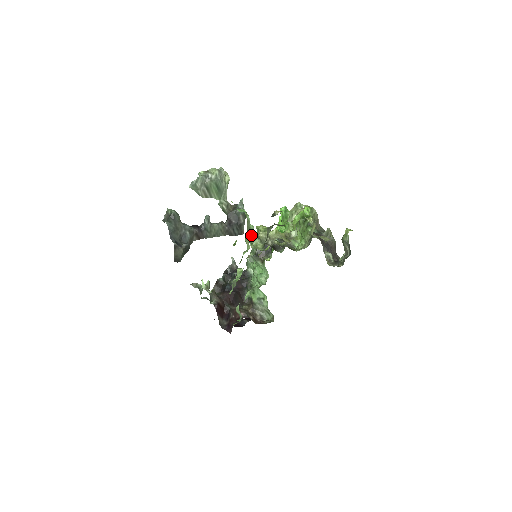
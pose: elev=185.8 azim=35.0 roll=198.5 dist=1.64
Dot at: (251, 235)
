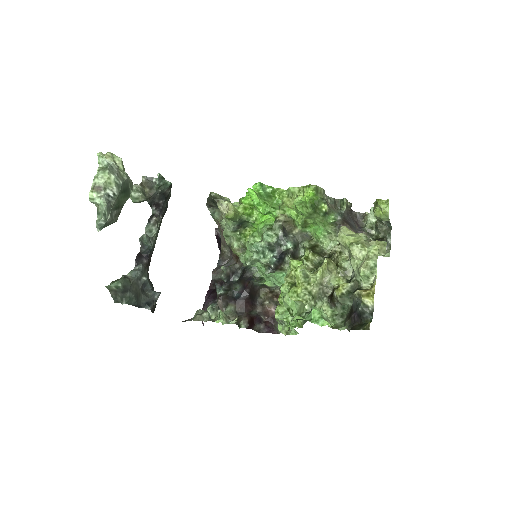
Dot at: occluded
